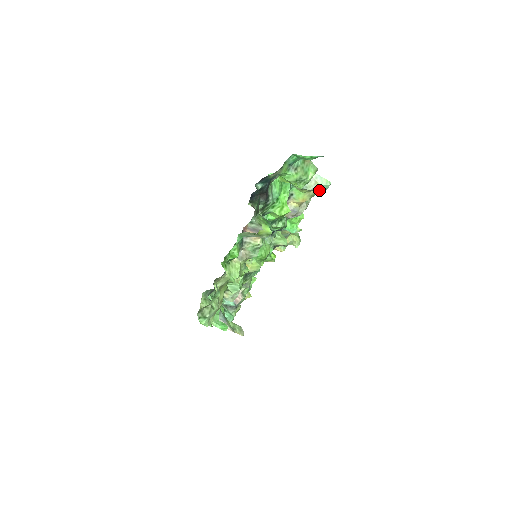
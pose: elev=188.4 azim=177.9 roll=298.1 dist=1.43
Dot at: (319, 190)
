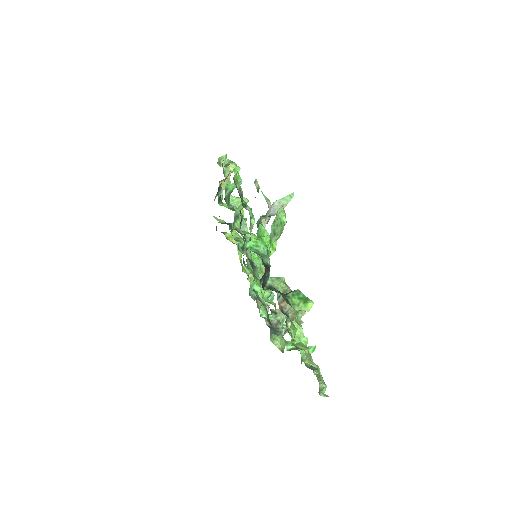
Dot at: occluded
